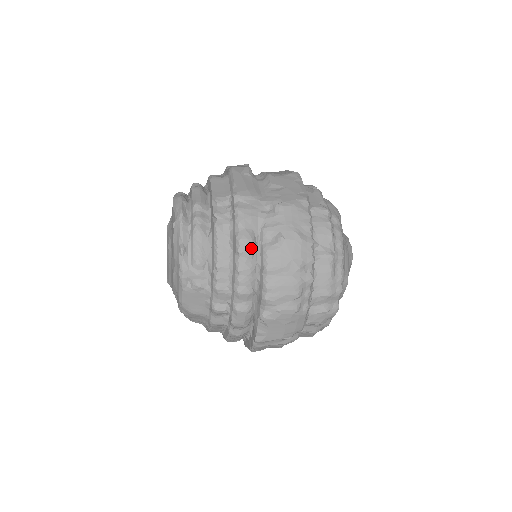
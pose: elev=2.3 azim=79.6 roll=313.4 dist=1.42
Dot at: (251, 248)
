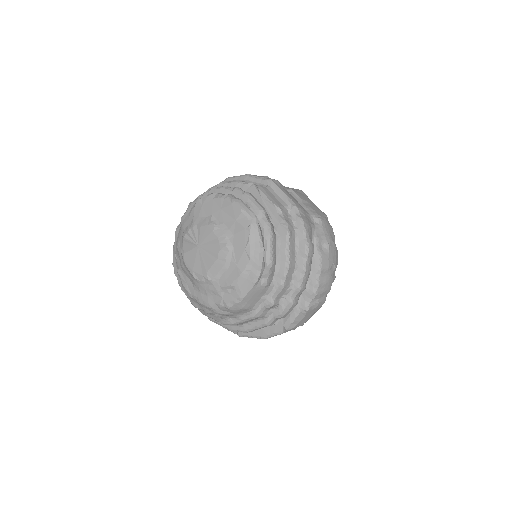
Dot at: (313, 253)
